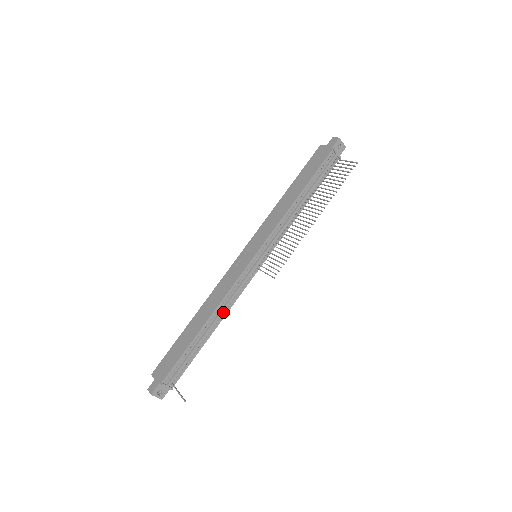
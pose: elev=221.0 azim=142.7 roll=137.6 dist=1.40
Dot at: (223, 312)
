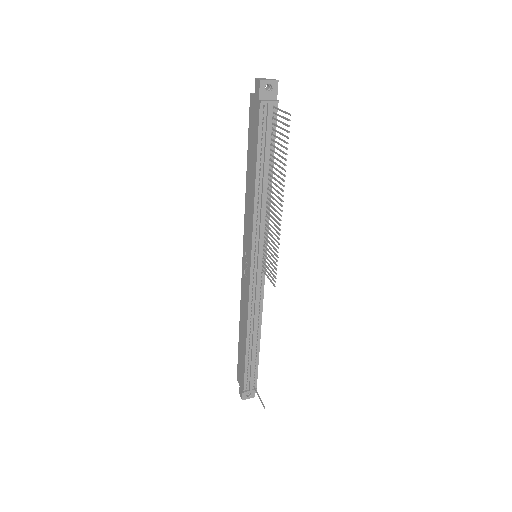
Dot at: (257, 320)
